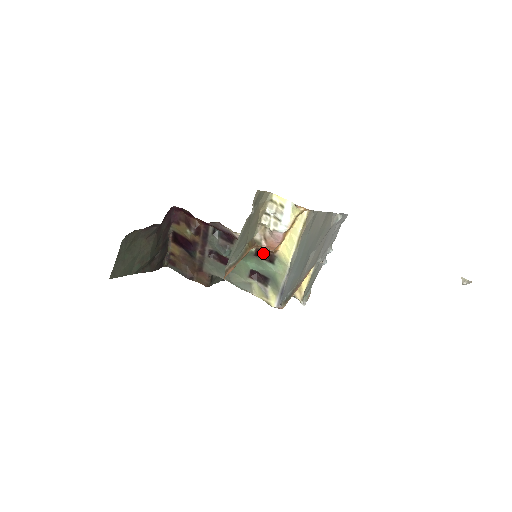
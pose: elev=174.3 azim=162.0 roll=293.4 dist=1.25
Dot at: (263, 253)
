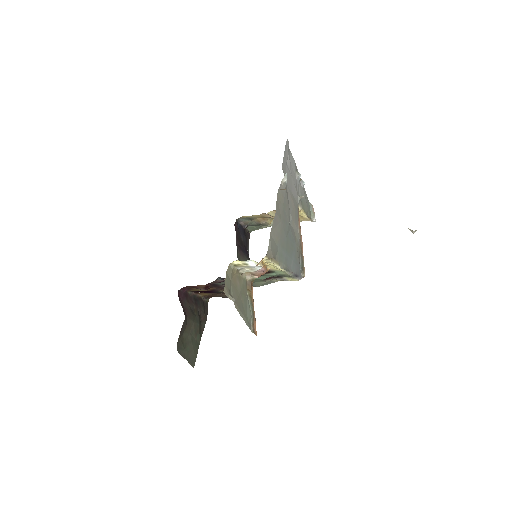
Dot at: occluded
